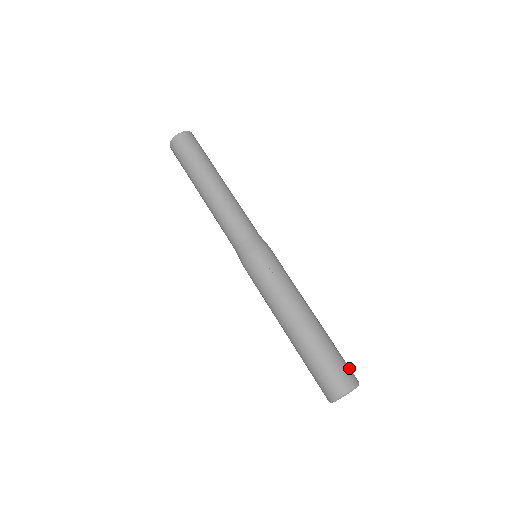
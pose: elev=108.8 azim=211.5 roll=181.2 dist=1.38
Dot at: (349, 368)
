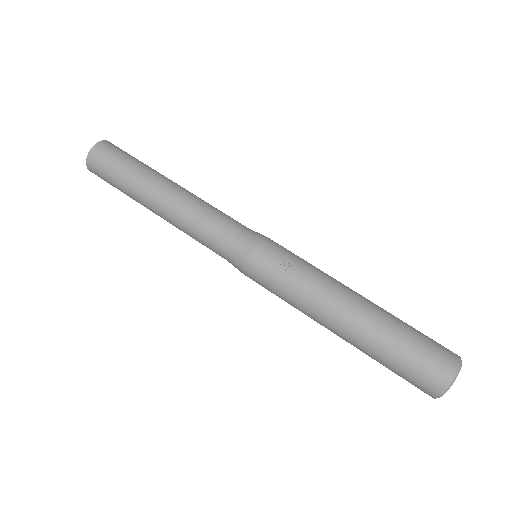
Dot at: (439, 344)
